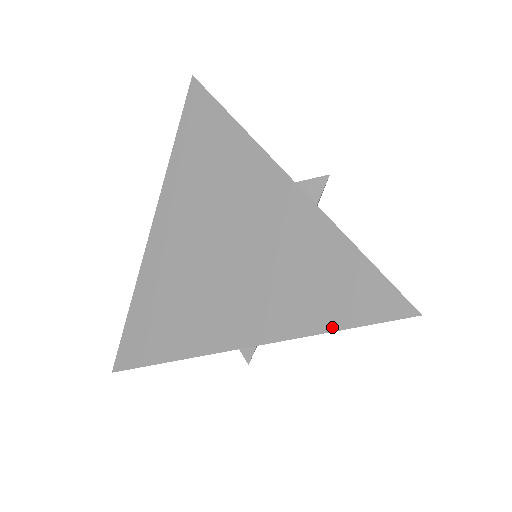
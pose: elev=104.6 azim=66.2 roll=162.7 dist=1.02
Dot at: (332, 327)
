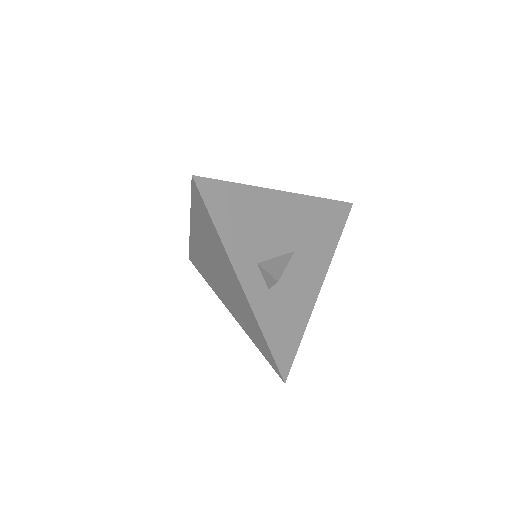
Dot at: (259, 349)
